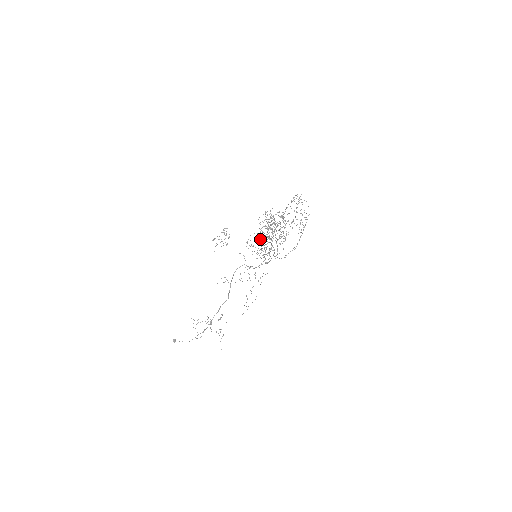
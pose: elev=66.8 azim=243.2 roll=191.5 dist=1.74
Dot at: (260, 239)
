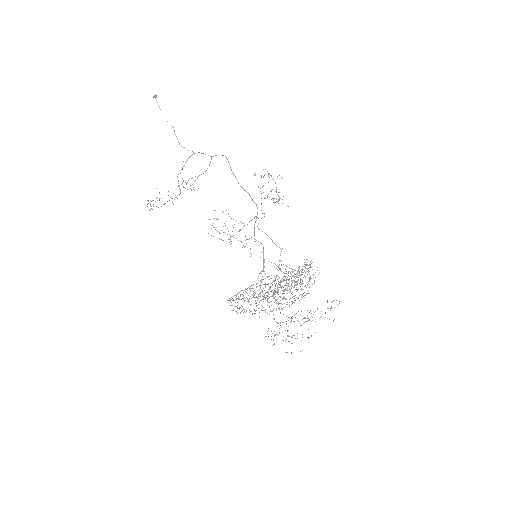
Dot at: occluded
